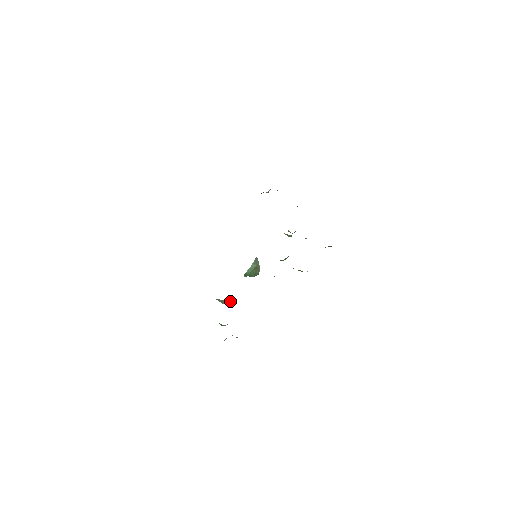
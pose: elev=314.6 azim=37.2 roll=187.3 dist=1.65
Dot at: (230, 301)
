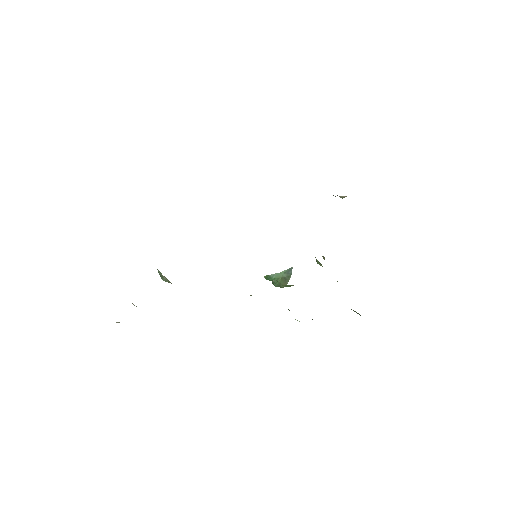
Dot at: (171, 283)
